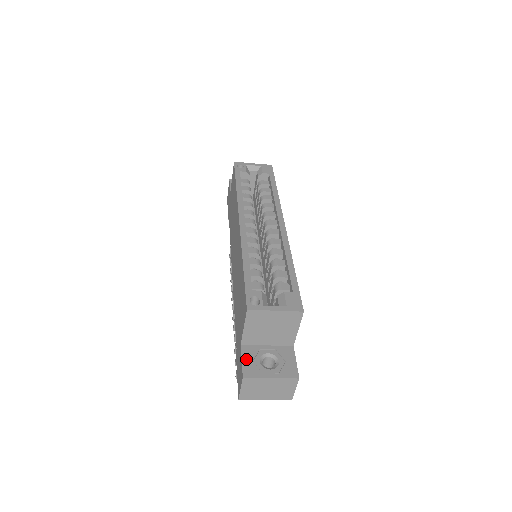
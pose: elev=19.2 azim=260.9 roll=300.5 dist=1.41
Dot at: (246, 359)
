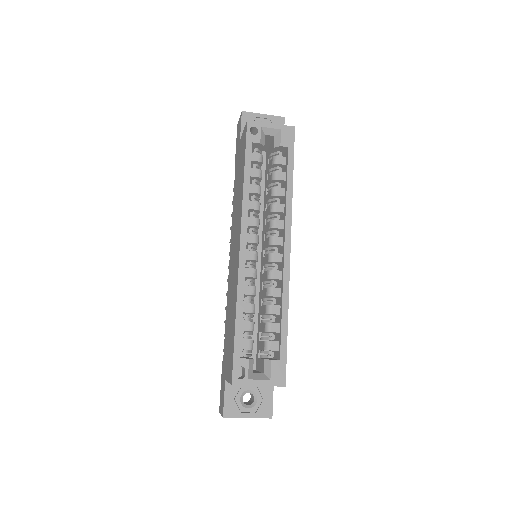
Dot at: (228, 397)
